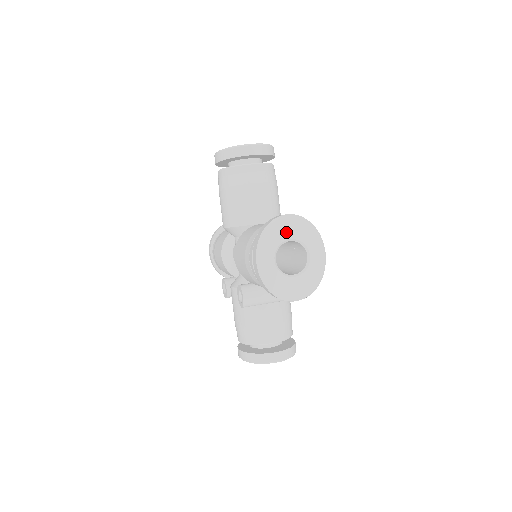
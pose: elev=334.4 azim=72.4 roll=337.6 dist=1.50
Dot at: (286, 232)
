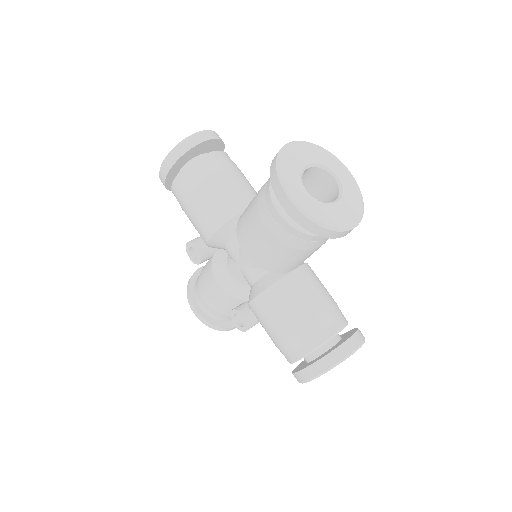
Dot at: occluded
